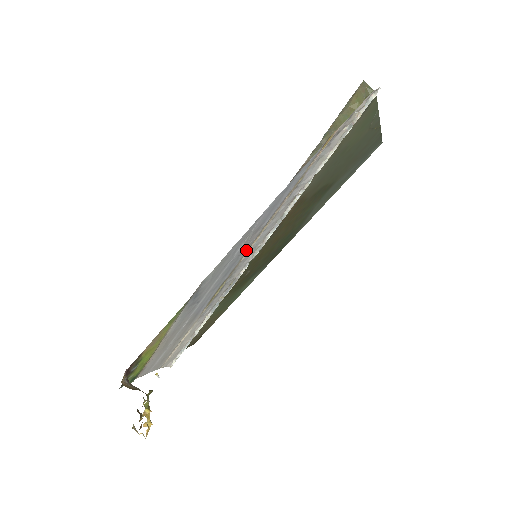
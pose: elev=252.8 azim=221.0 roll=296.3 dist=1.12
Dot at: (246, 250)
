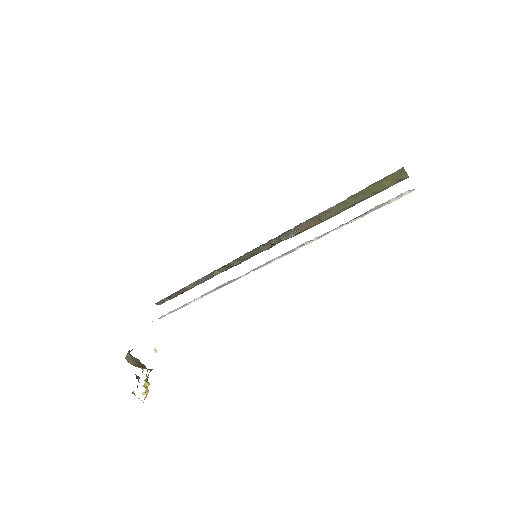
Dot at: occluded
